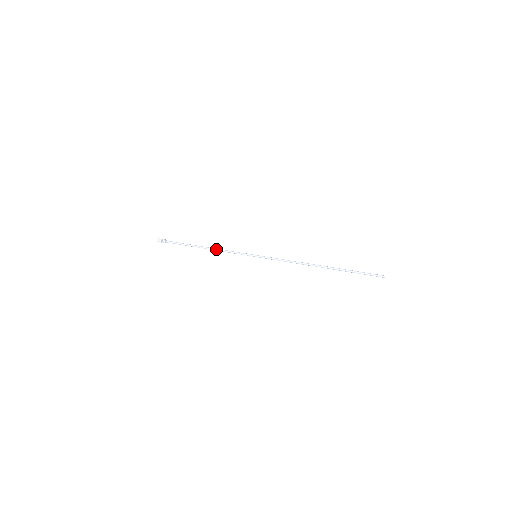
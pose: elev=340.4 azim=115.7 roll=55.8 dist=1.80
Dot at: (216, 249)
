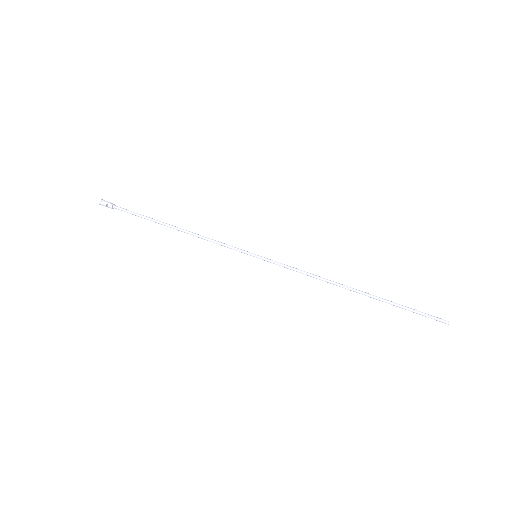
Dot at: occluded
